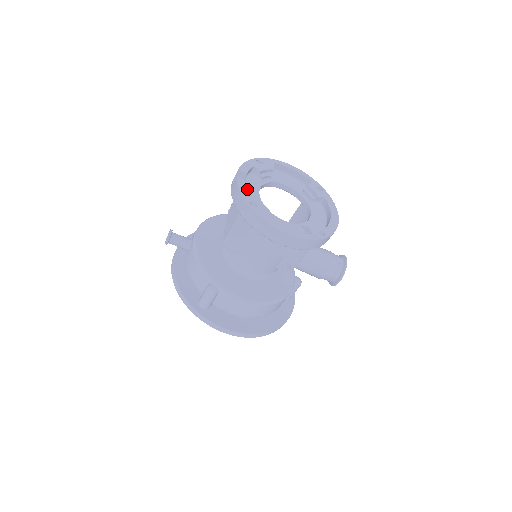
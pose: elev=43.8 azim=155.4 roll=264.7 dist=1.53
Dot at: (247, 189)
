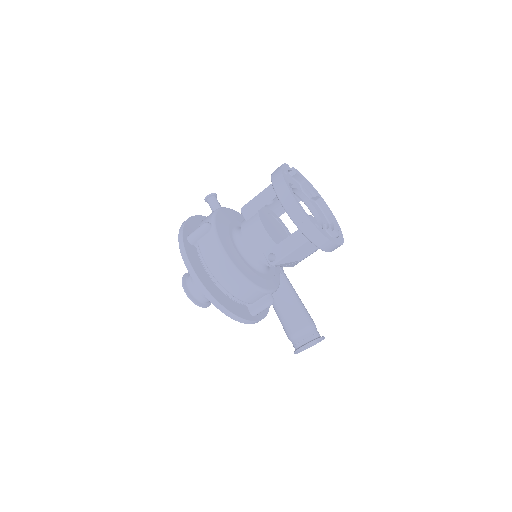
Dot at: occluded
